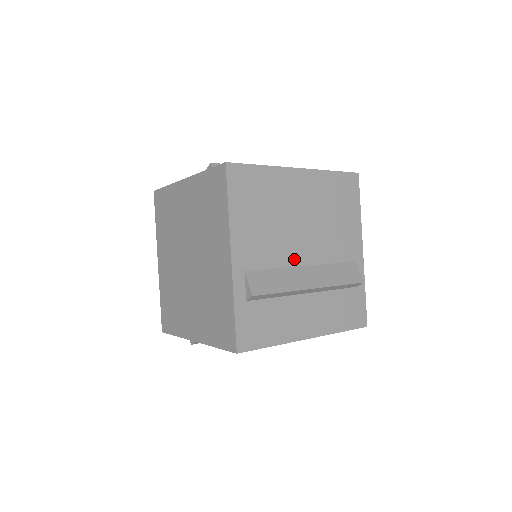
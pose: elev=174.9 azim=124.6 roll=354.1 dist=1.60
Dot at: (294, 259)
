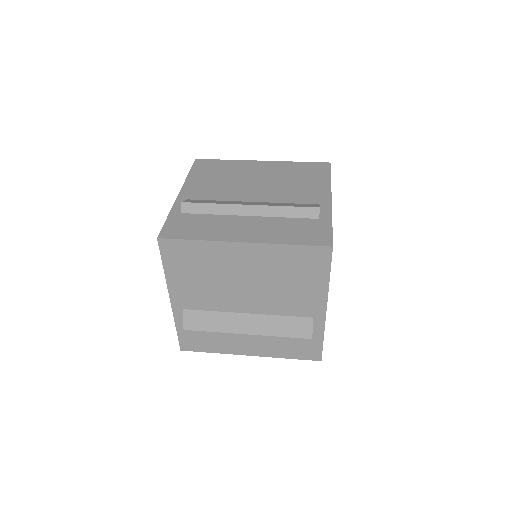
Dot at: (235, 308)
